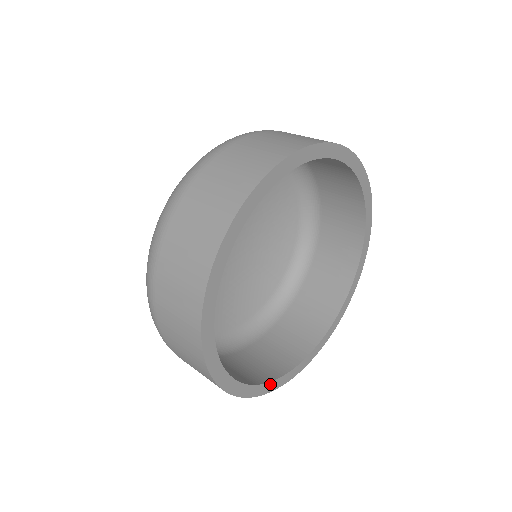
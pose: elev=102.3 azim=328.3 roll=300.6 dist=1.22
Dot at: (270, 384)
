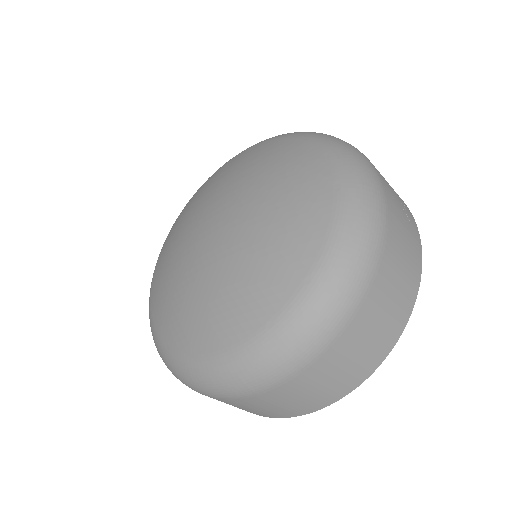
Dot at: occluded
